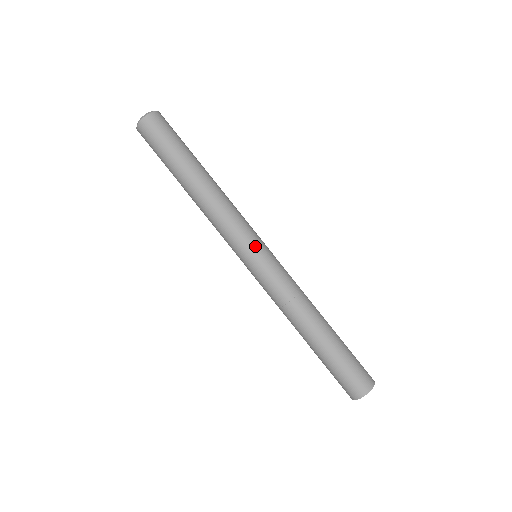
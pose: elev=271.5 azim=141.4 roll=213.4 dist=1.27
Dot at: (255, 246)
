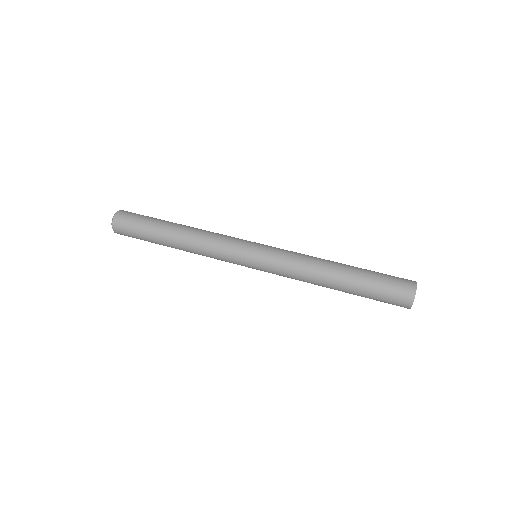
Dot at: (252, 242)
